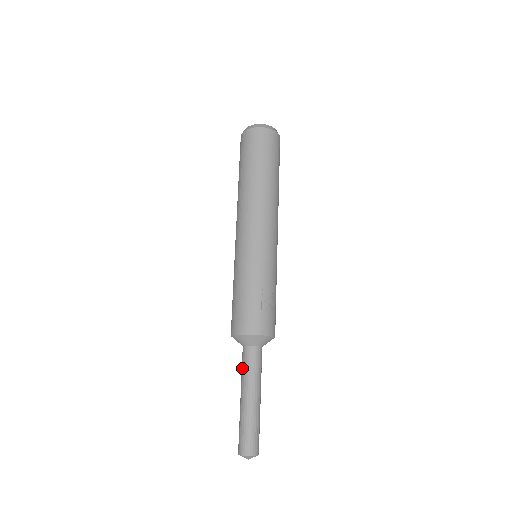
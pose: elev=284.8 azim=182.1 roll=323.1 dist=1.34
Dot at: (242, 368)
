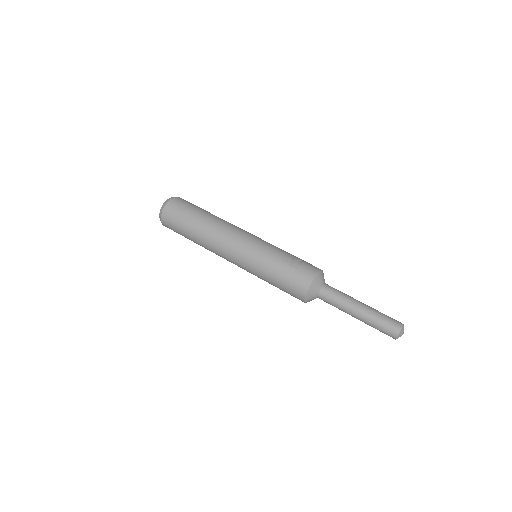
Dot at: (333, 305)
